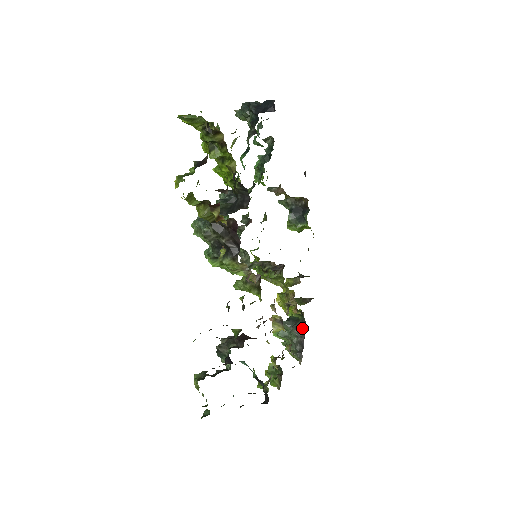
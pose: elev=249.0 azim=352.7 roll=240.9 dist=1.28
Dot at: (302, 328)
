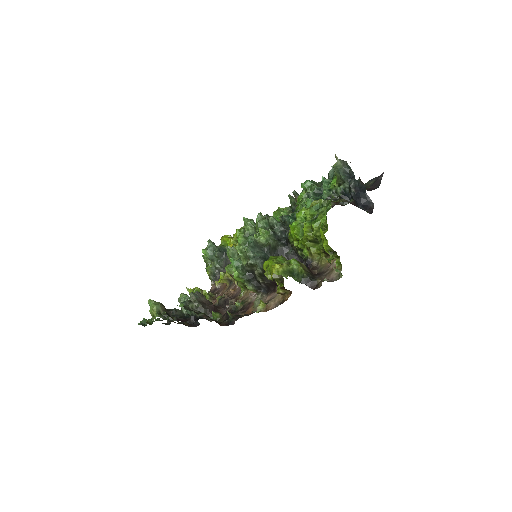
Dot at: occluded
